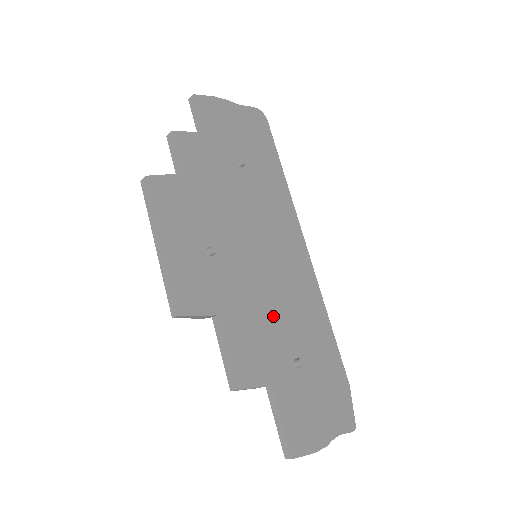
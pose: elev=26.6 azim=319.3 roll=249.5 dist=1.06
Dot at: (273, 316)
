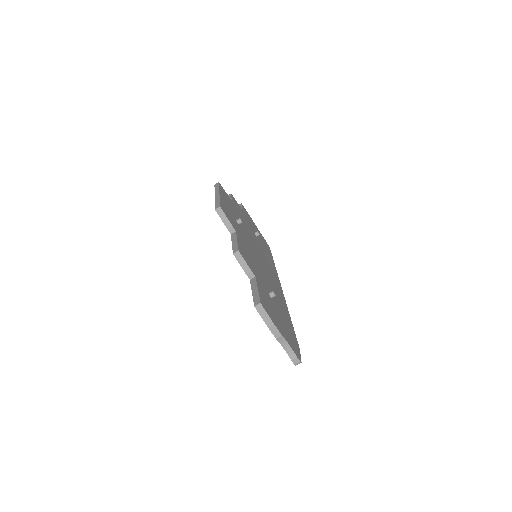
Dot at: (261, 271)
